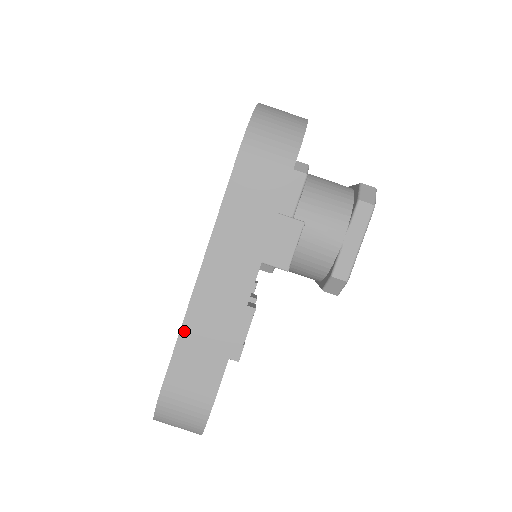
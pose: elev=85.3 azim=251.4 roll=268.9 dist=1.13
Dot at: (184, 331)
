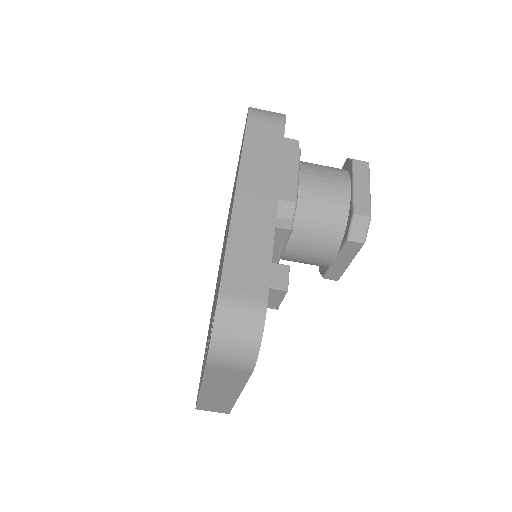
Dot at: (200, 401)
